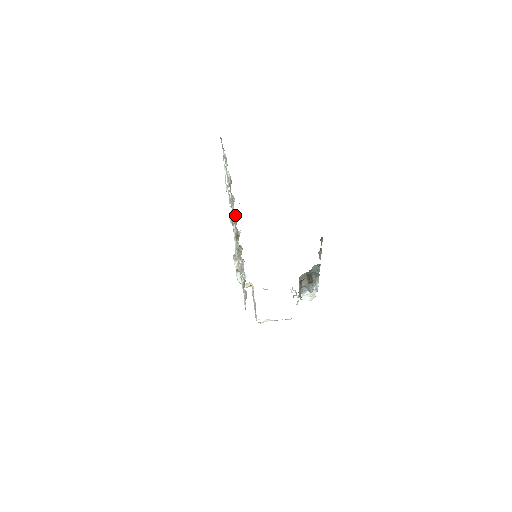
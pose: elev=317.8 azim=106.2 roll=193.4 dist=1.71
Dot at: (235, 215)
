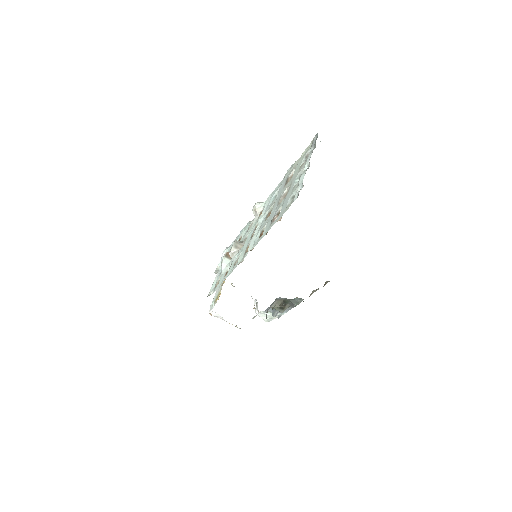
Dot at: occluded
